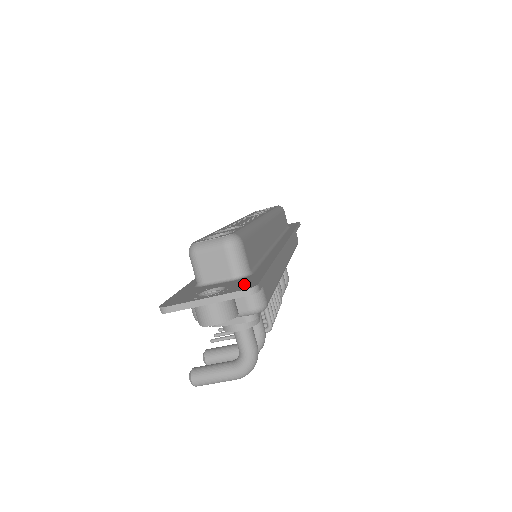
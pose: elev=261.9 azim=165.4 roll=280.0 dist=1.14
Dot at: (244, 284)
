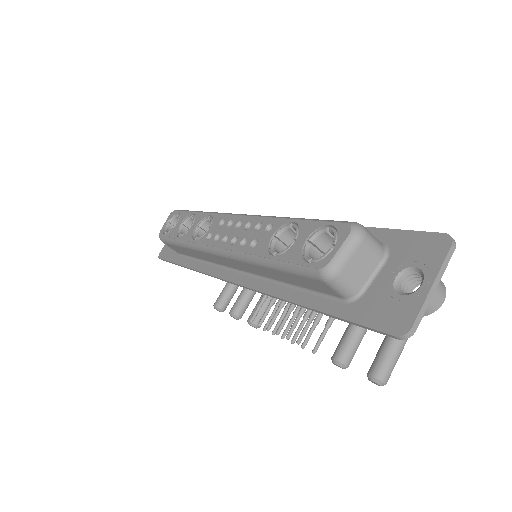
Dot at: (425, 247)
